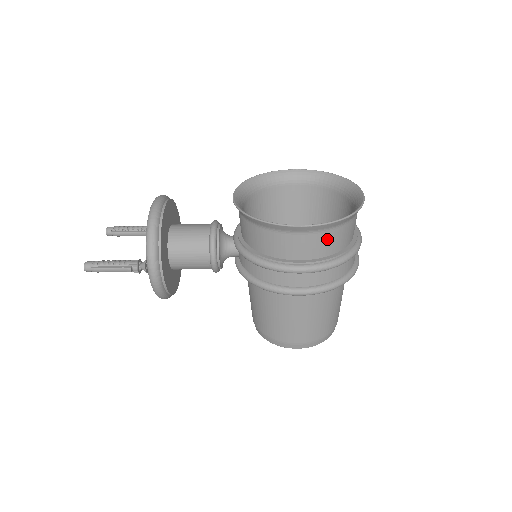
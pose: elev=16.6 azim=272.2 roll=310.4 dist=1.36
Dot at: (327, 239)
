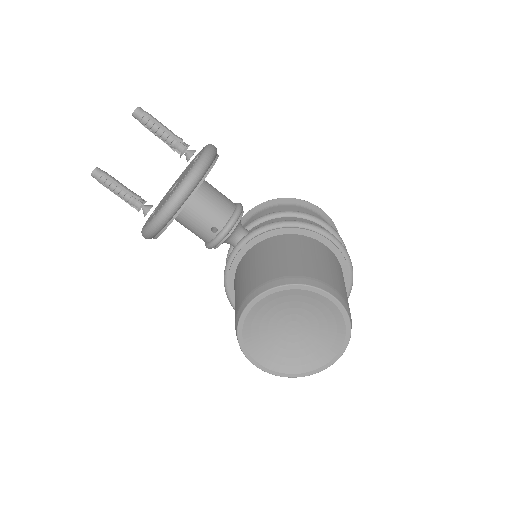
Dot at: occluded
